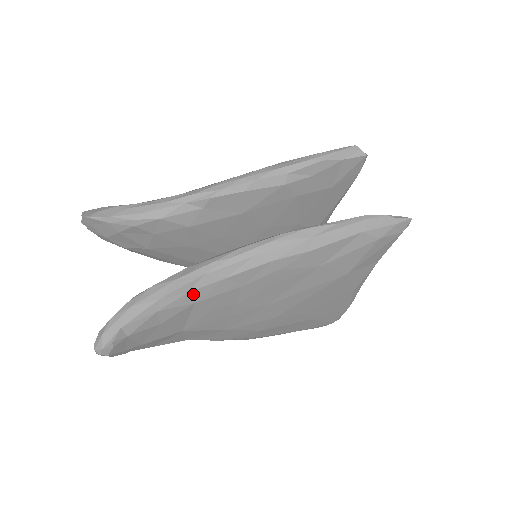
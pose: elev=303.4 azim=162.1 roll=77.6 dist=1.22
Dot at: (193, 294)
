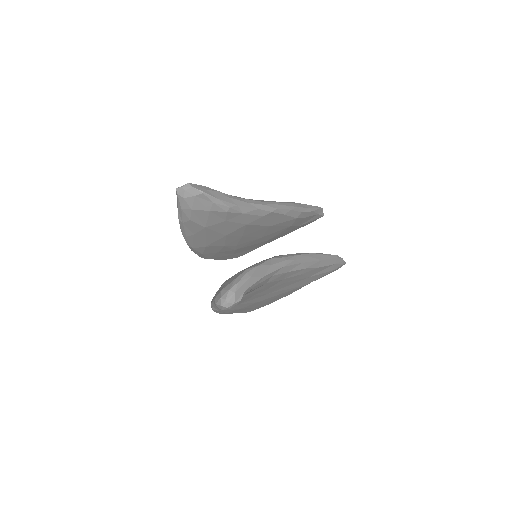
Dot at: (272, 277)
